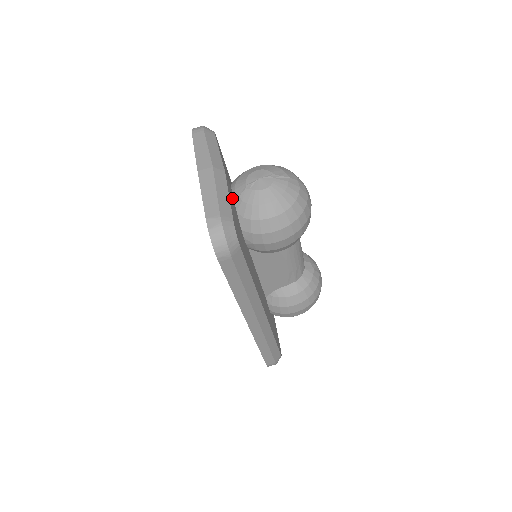
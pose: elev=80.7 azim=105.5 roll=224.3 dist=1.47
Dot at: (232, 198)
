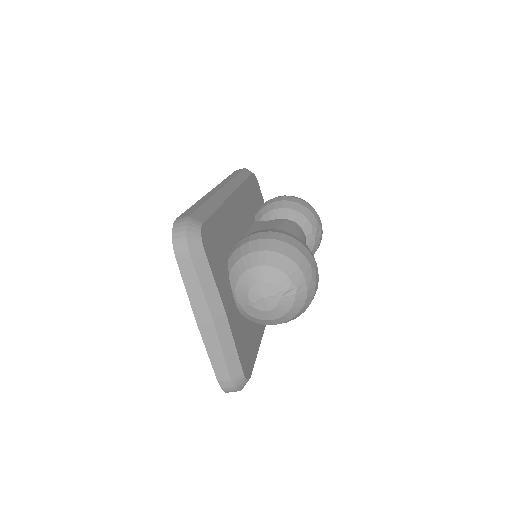
Dot at: (235, 317)
